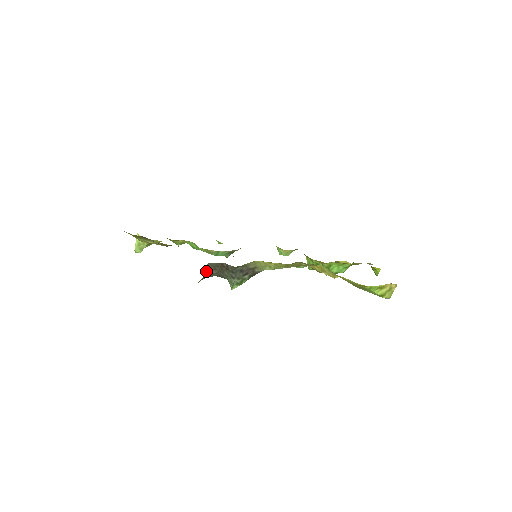
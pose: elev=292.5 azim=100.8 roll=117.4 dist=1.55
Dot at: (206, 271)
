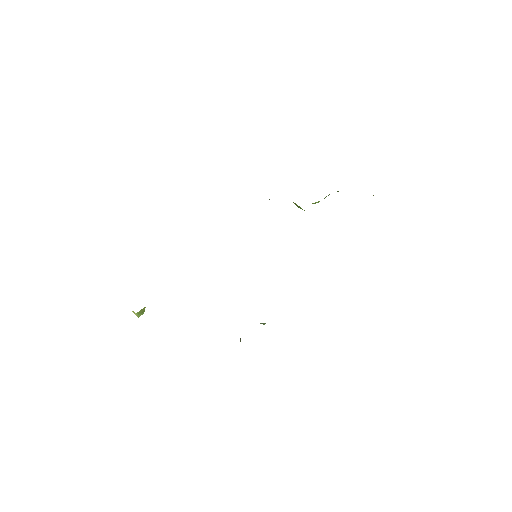
Dot at: occluded
